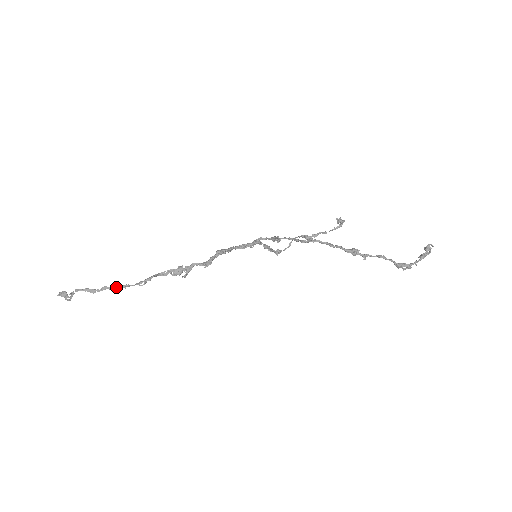
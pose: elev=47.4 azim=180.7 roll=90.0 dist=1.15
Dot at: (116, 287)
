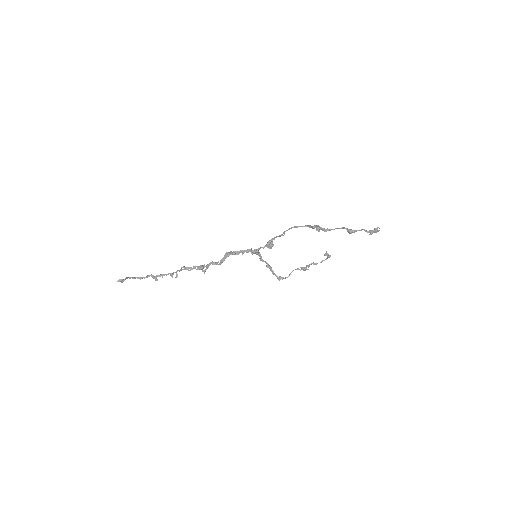
Dot at: (156, 275)
